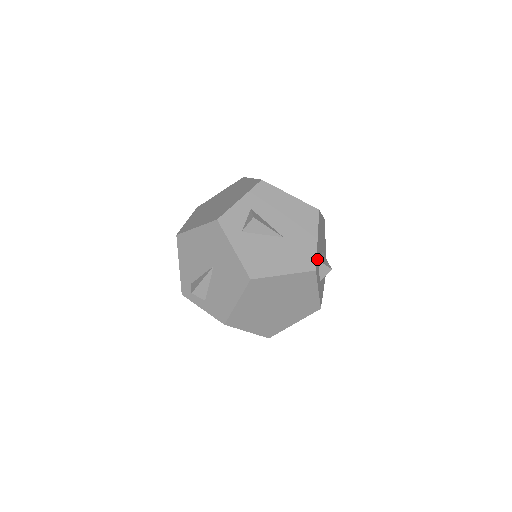
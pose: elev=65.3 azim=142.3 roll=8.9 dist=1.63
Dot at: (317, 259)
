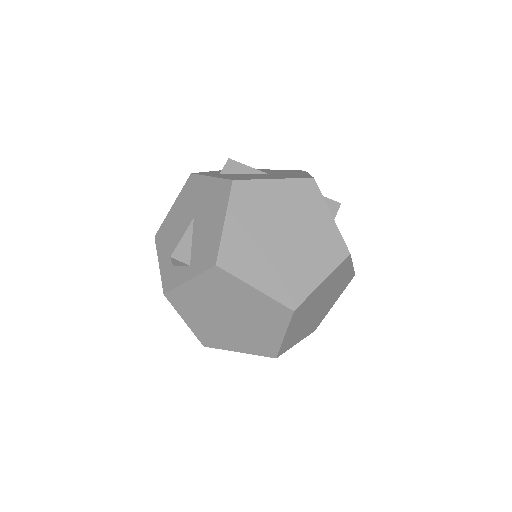
Dot at: occluded
